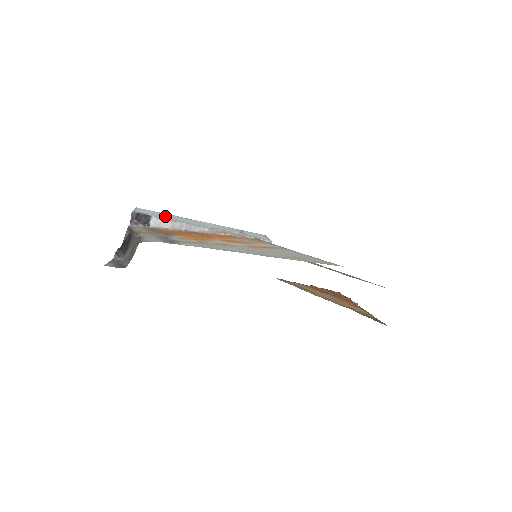
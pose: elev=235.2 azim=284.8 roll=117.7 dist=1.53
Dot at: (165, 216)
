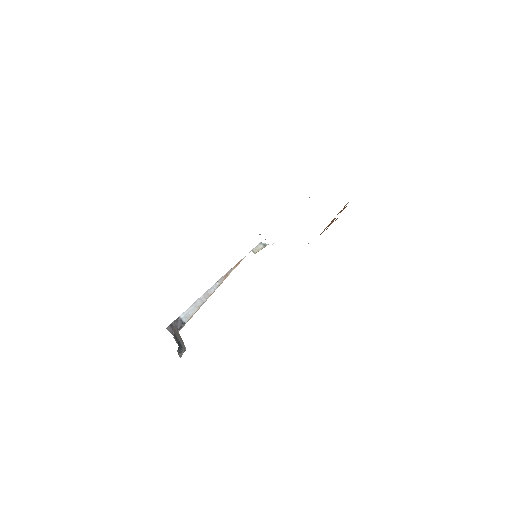
Dot at: occluded
